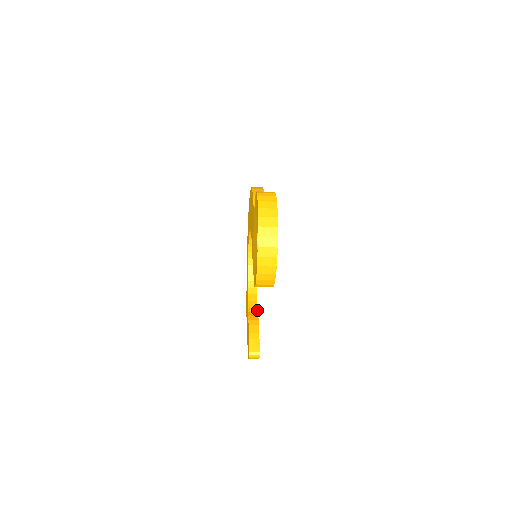
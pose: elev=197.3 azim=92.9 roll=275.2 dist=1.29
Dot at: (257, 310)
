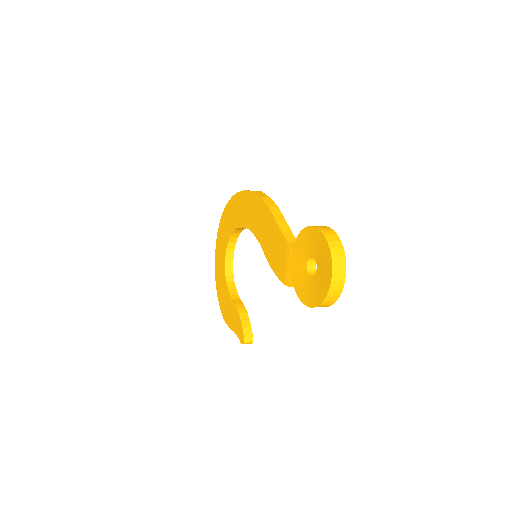
Dot at: (239, 297)
